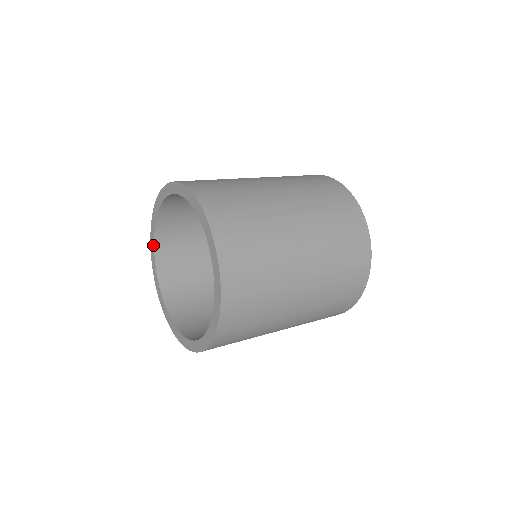
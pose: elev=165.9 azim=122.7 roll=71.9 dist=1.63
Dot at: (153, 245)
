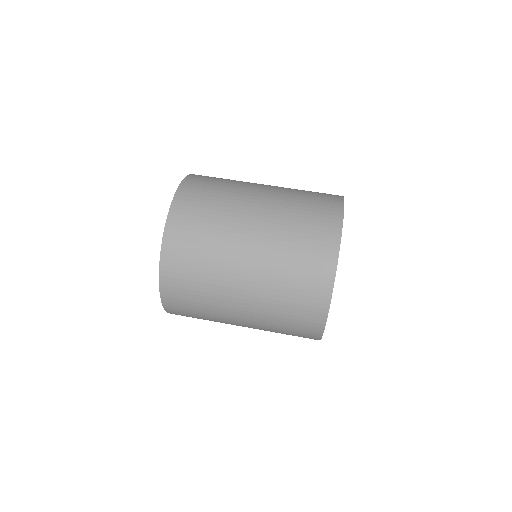
Dot at: occluded
